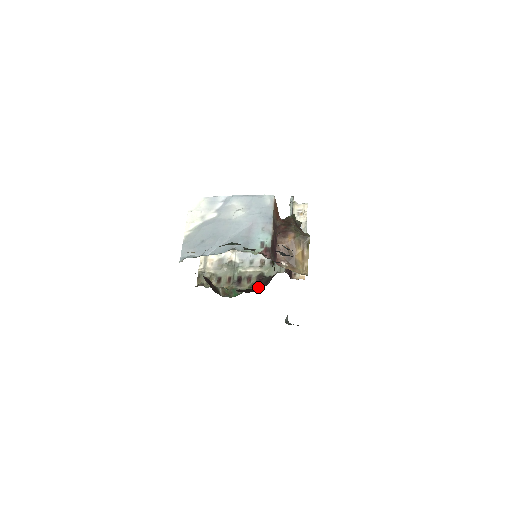
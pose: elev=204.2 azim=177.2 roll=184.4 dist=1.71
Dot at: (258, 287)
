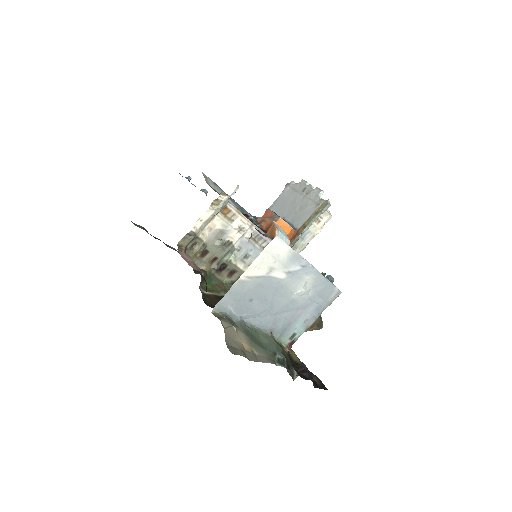
Dot at: occluded
